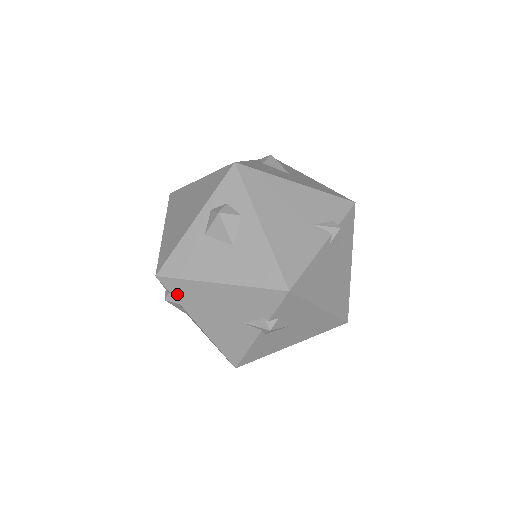
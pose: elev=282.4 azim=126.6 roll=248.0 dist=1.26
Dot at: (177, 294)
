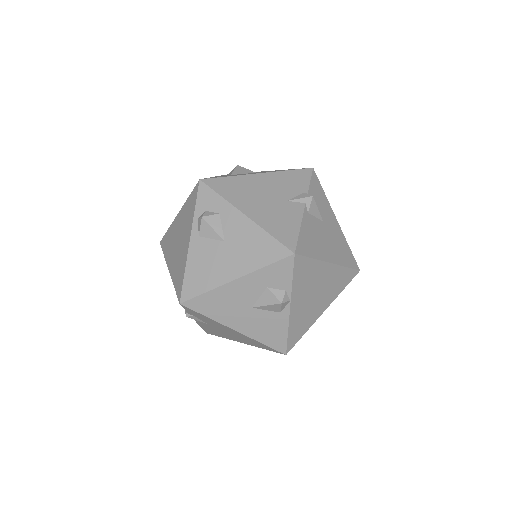
Dot at: (221, 190)
